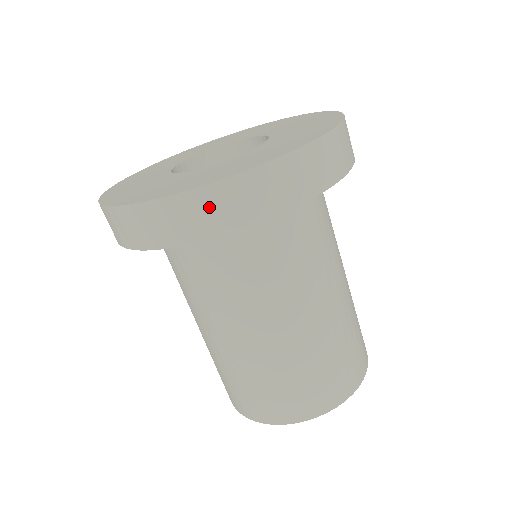
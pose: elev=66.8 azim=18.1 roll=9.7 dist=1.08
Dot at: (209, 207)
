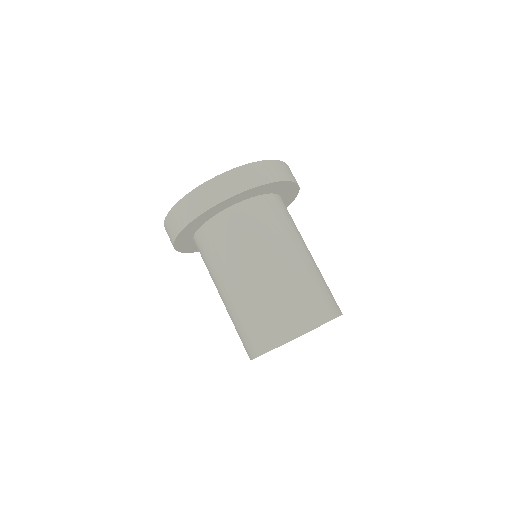
Dot at: (257, 172)
